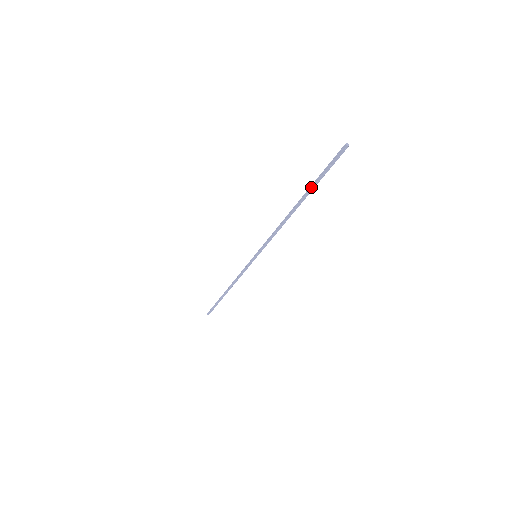
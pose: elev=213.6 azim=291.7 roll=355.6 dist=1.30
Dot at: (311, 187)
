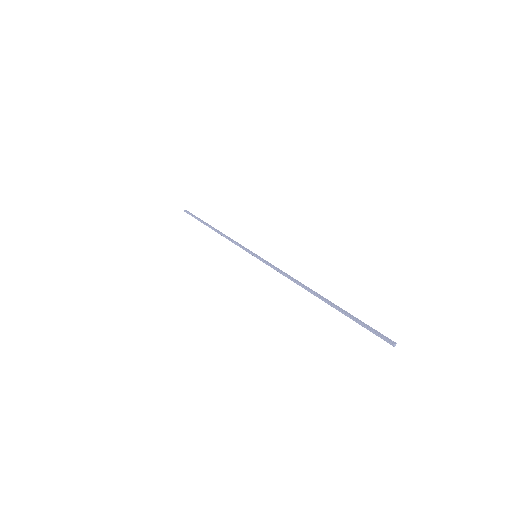
Dot at: occluded
